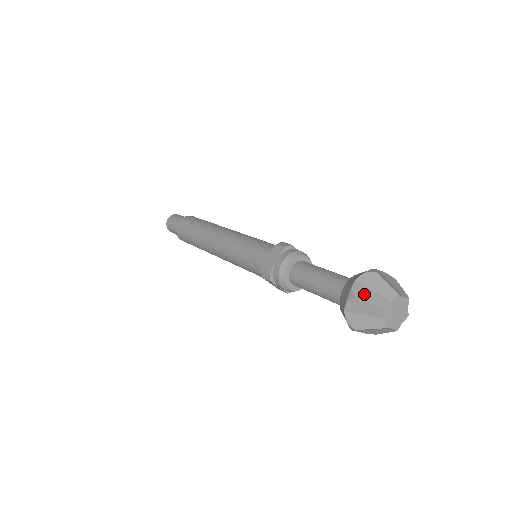
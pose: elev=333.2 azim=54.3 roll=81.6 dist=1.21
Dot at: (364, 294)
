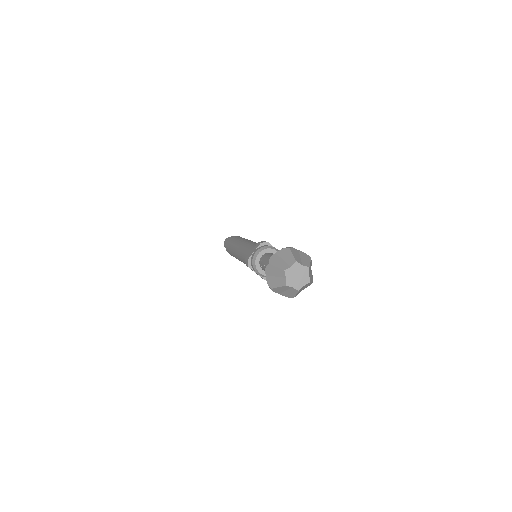
Dot at: (276, 261)
